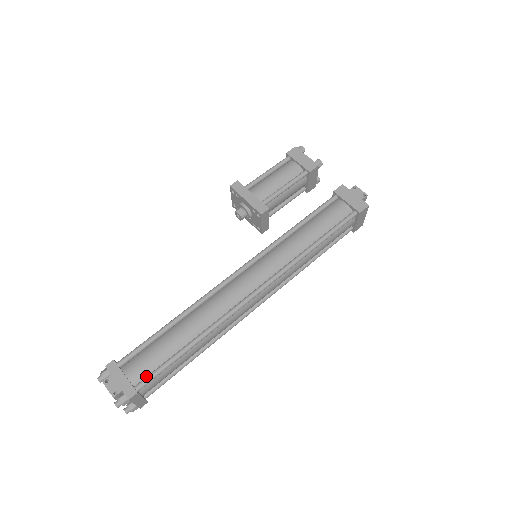
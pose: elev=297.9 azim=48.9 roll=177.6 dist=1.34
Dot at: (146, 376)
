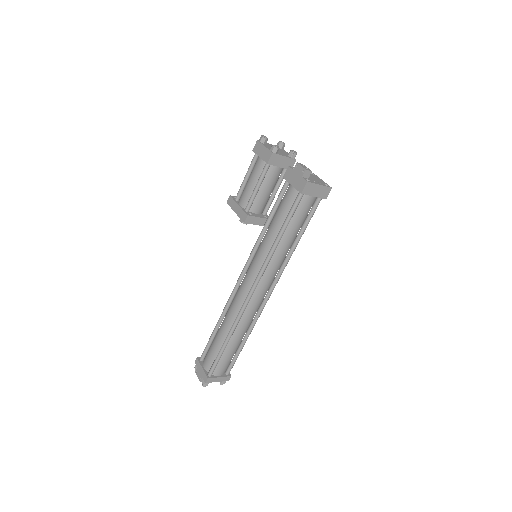
Dot at: (212, 366)
